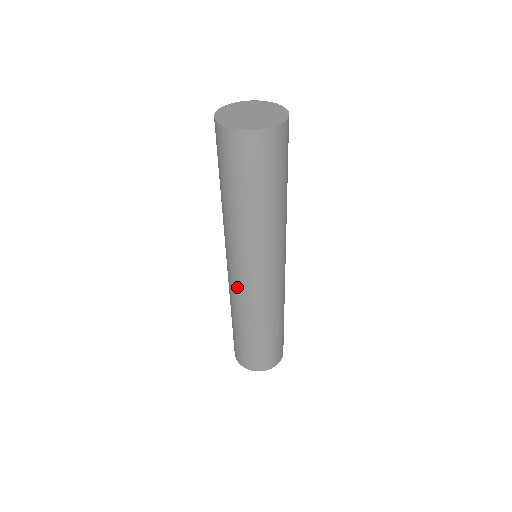
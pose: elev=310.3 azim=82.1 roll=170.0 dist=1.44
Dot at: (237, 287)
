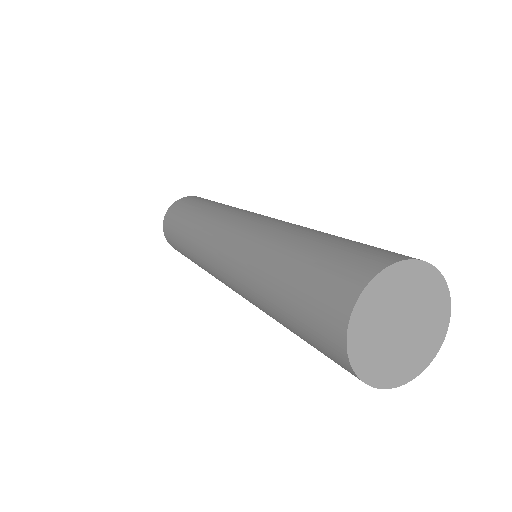
Dot at: occluded
